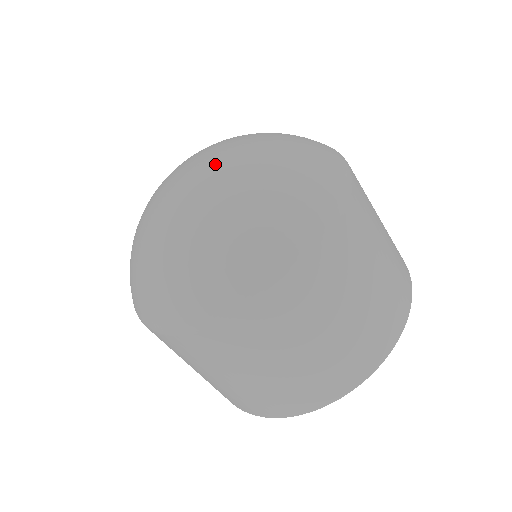
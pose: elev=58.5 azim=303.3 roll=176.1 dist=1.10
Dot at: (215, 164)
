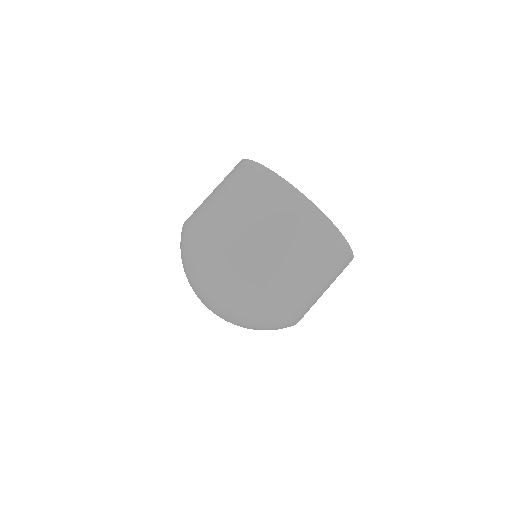
Dot at: (221, 317)
